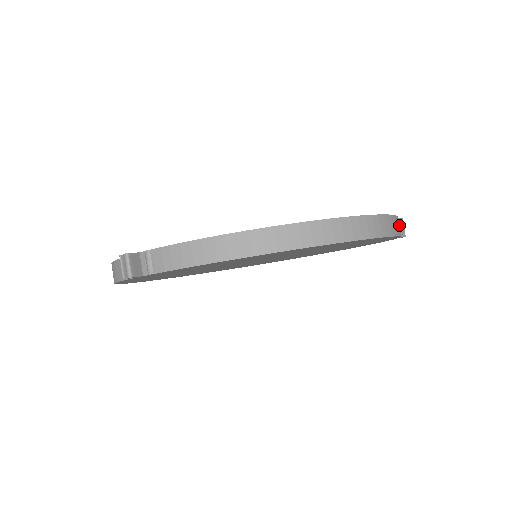
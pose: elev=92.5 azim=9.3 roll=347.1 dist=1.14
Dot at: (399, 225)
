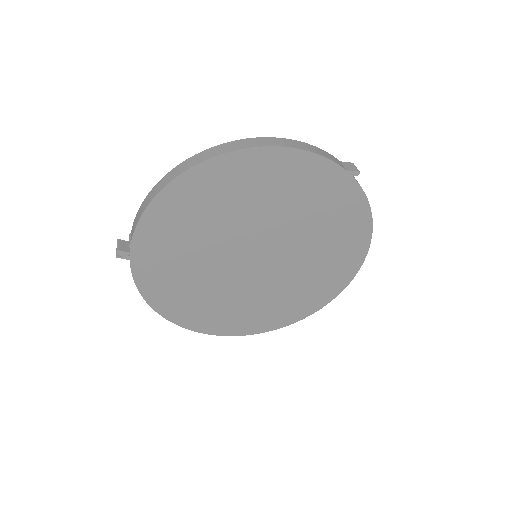
Dot at: (346, 165)
